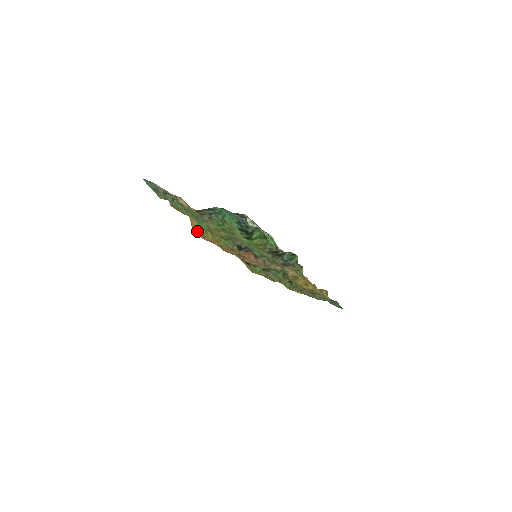
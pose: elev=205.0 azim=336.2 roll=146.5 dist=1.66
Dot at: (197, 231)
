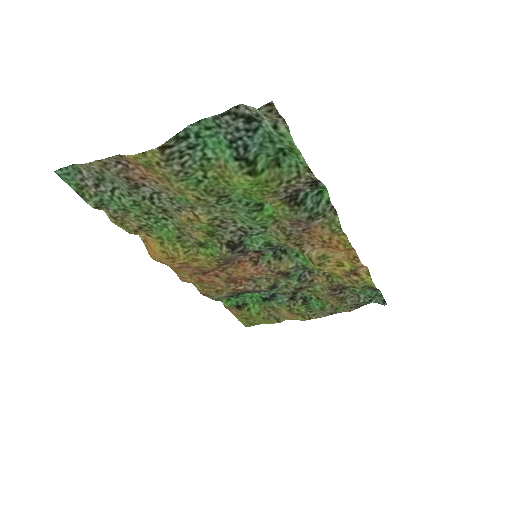
Dot at: (160, 254)
